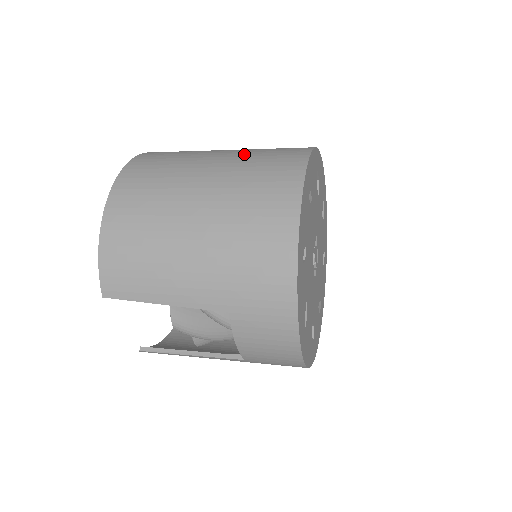
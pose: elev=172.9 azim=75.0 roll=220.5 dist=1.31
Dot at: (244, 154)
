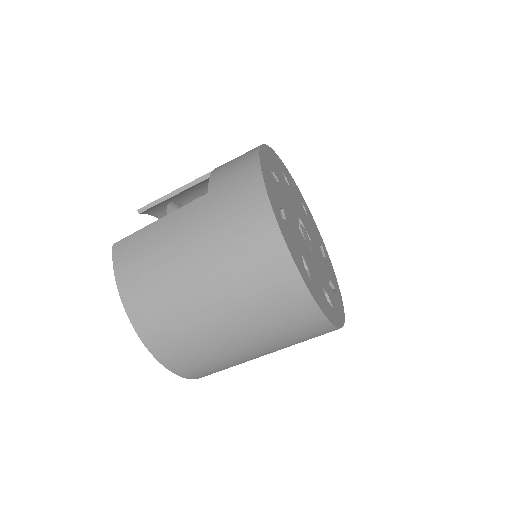
Dot at: occluded
